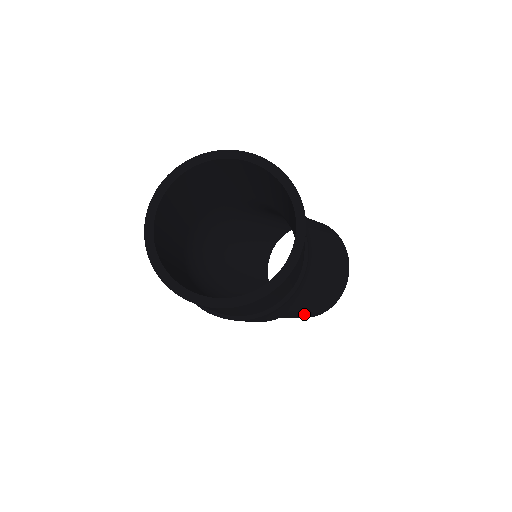
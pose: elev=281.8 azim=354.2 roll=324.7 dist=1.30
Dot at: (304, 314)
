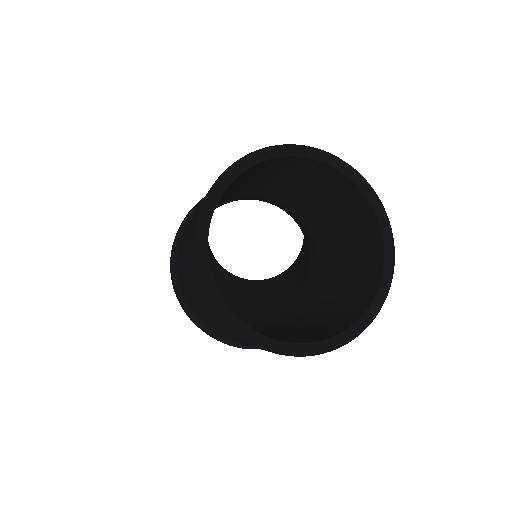
Dot at: occluded
